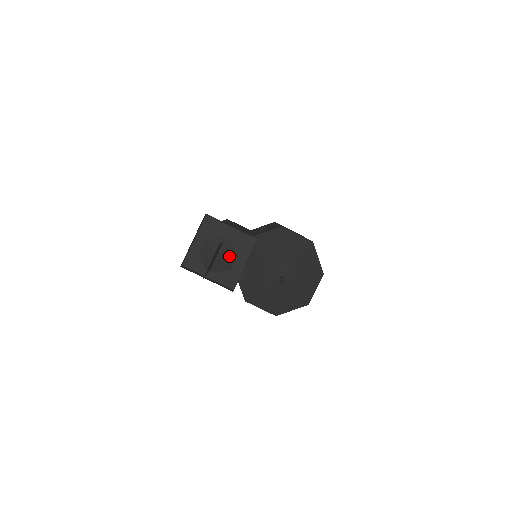
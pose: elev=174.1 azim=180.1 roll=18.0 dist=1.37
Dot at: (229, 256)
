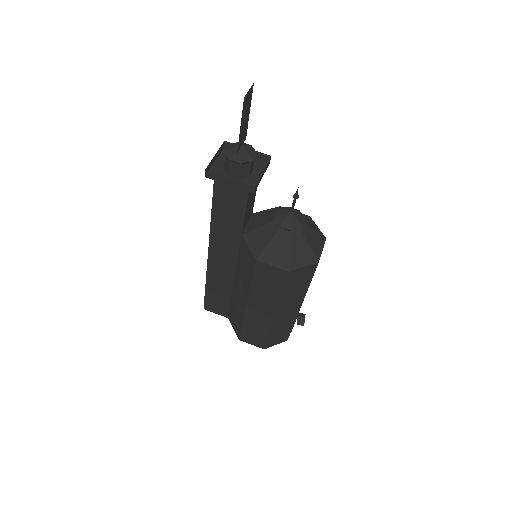
Dot at: (251, 150)
